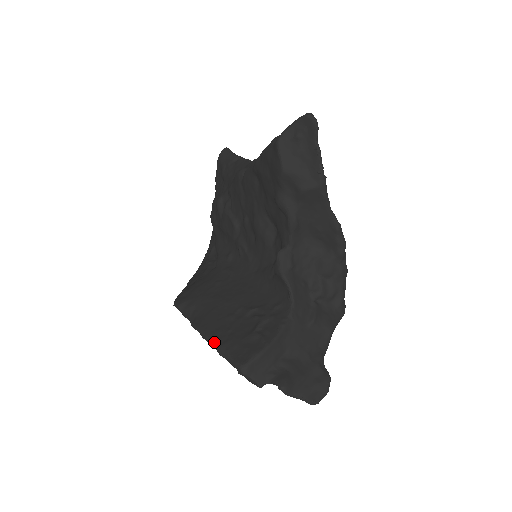
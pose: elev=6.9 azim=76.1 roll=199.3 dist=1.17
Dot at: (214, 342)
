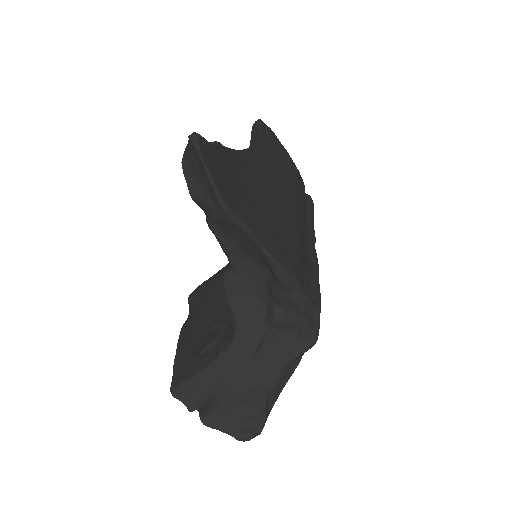
Dot at: occluded
